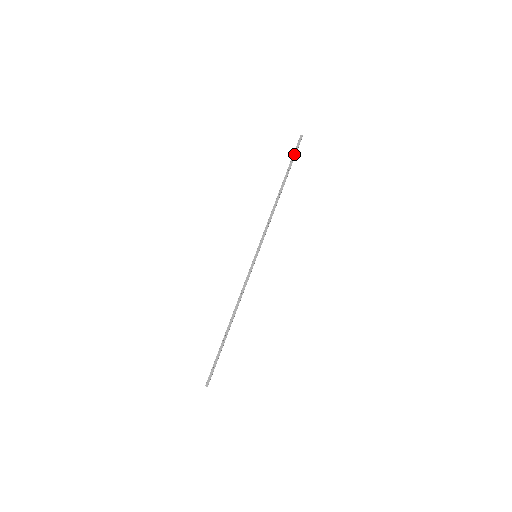
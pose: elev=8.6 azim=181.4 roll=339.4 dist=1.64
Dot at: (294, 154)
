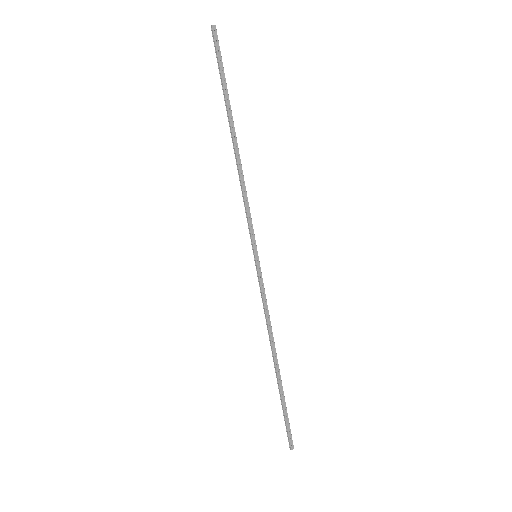
Dot at: (220, 66)
